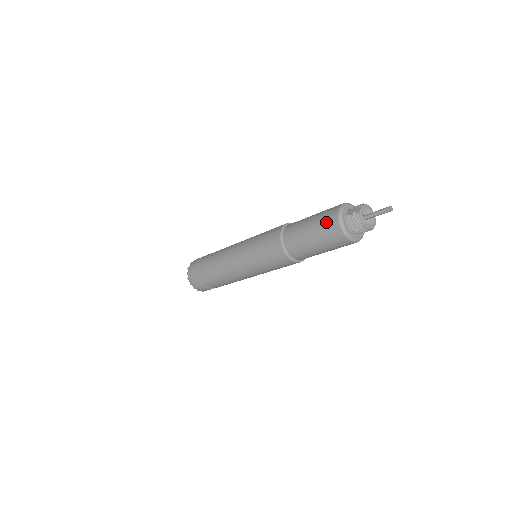
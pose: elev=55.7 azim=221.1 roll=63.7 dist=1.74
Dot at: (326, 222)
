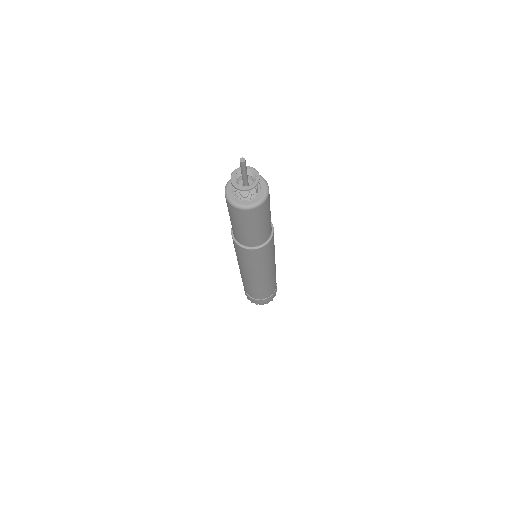
Dot at: (229, 210)
